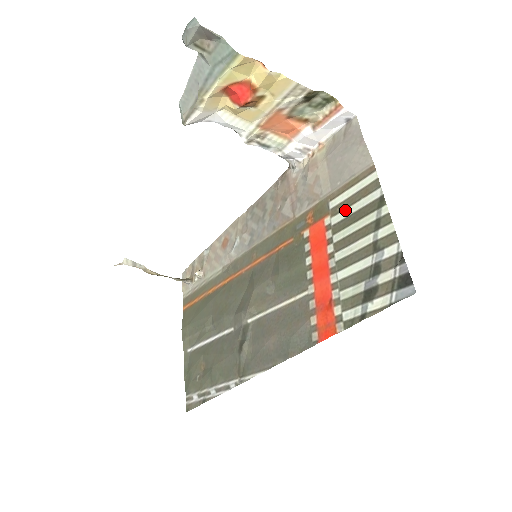
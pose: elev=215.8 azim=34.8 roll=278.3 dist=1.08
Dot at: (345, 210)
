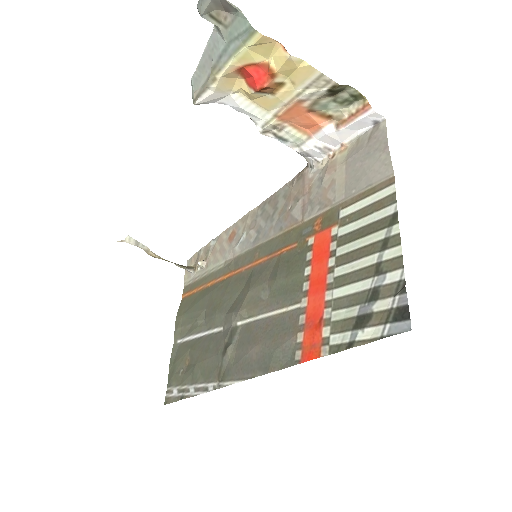
Dot at: (355, 222)
